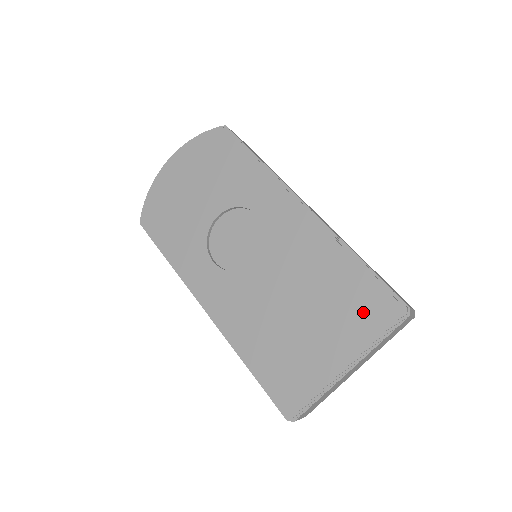
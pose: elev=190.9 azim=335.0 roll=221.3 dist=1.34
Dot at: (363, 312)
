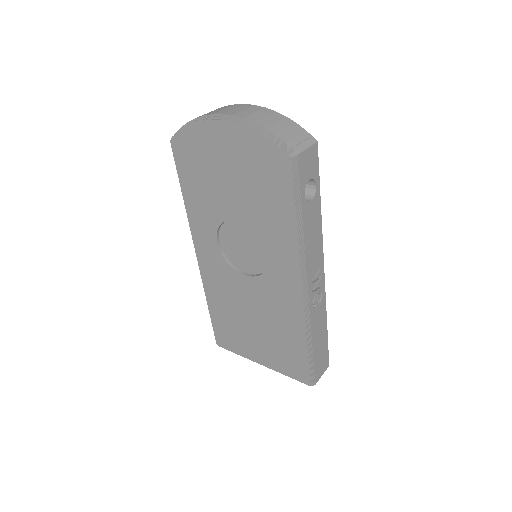
Dot at: (289, 363)
